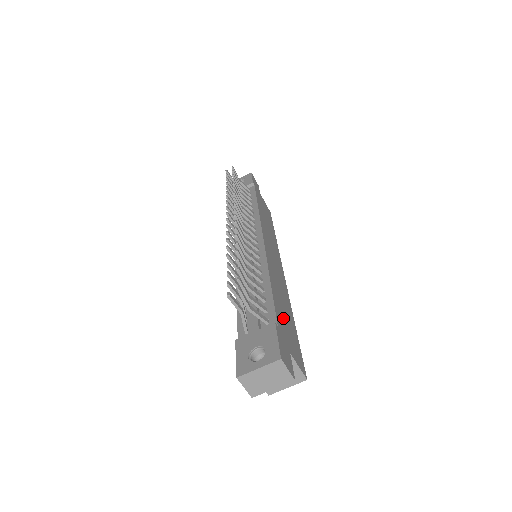
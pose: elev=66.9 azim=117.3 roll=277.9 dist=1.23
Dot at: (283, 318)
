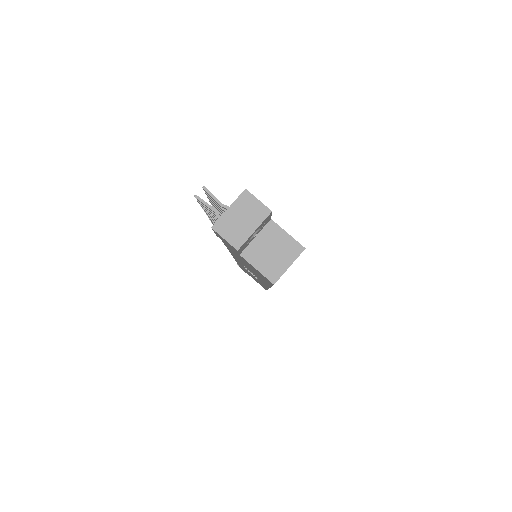
Dot at: occluded
